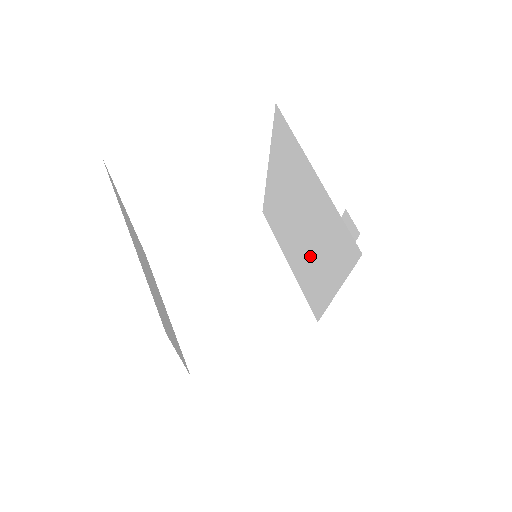
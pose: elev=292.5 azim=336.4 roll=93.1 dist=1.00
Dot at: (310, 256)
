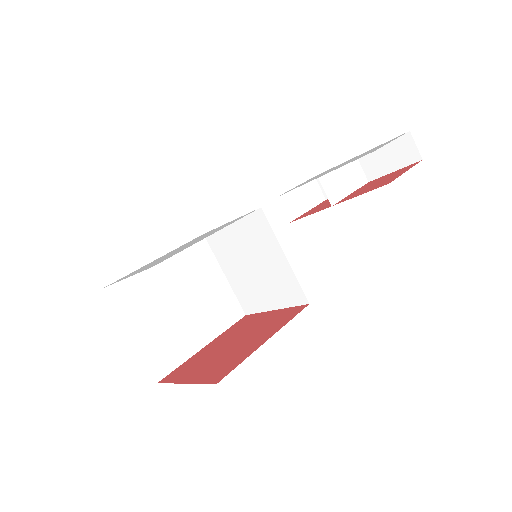
Dot at: occluded
